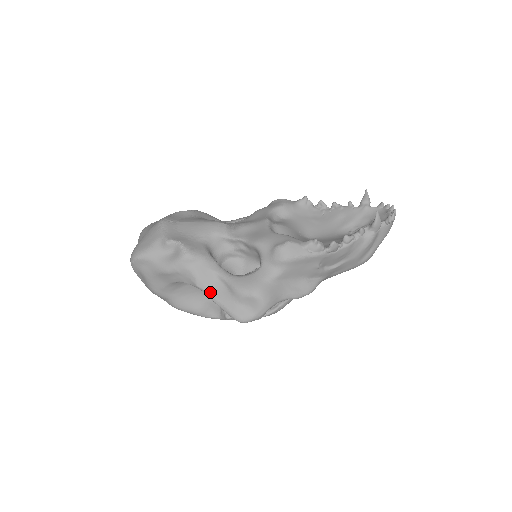
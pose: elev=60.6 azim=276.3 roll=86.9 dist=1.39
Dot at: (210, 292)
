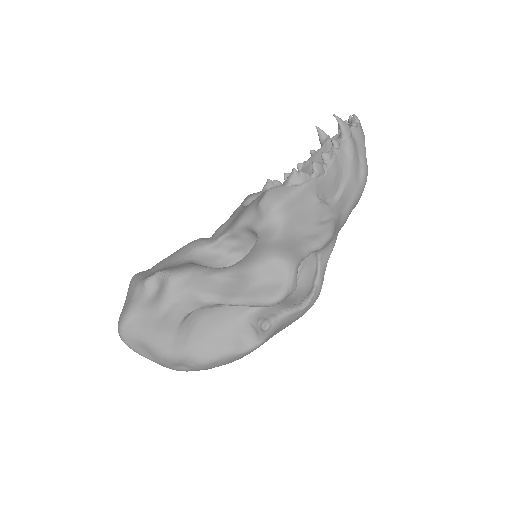
Dot at: (221, 297)
